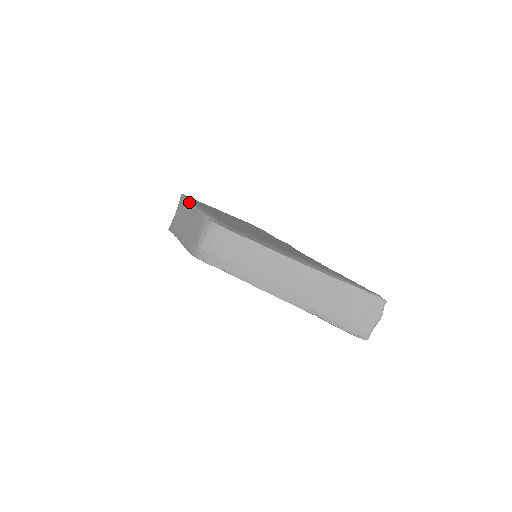
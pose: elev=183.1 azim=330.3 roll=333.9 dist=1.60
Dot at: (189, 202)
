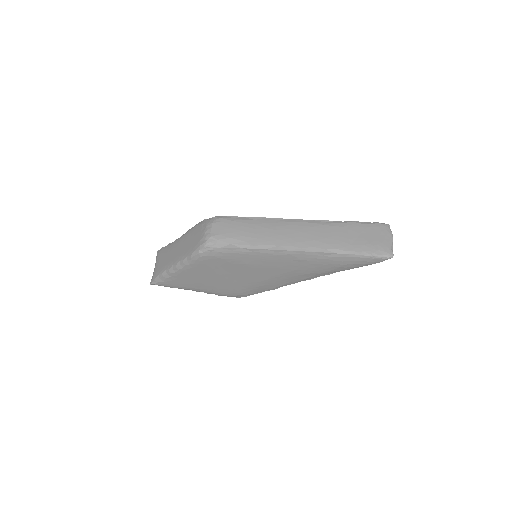
Dot at: (172, 242)
